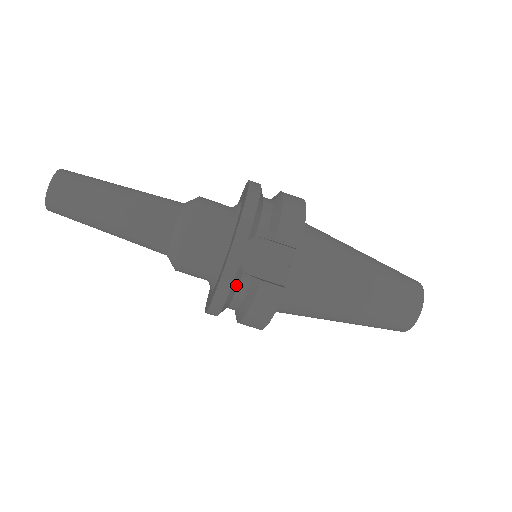
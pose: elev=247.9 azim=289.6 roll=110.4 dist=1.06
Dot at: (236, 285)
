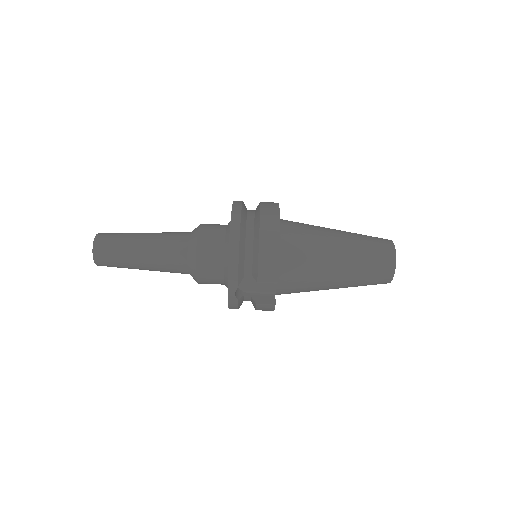
Dot at: (241, 302)
